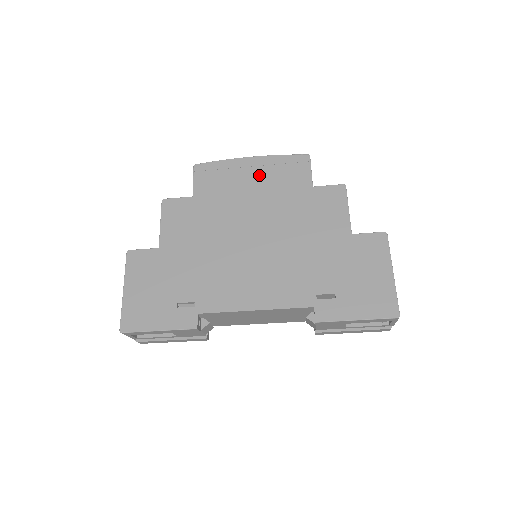
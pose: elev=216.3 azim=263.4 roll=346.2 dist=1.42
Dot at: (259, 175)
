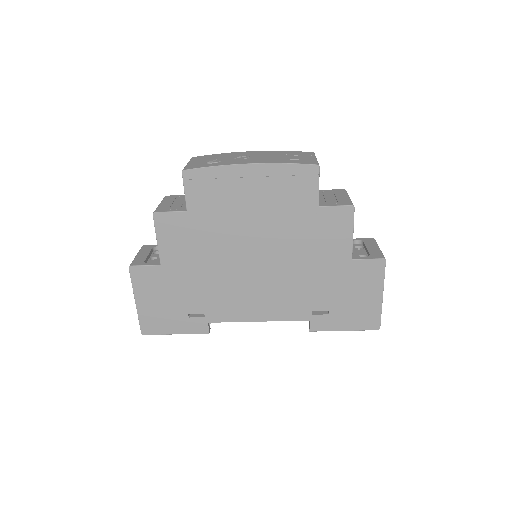
Dot at: (260, 189)
